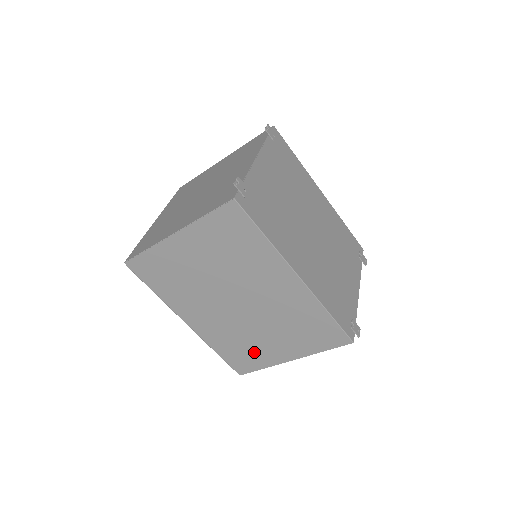
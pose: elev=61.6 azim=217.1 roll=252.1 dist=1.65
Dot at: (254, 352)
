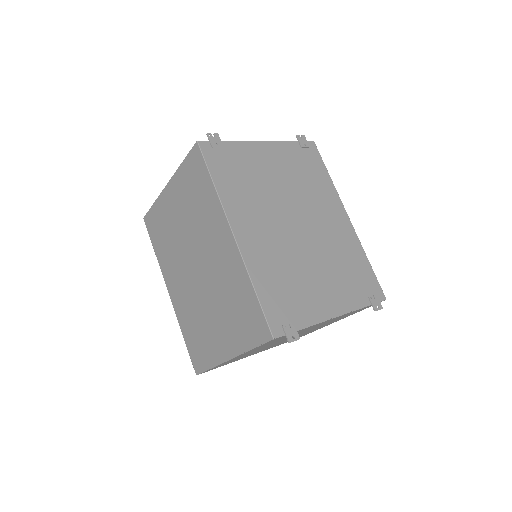
Dot at: (205, 340)
